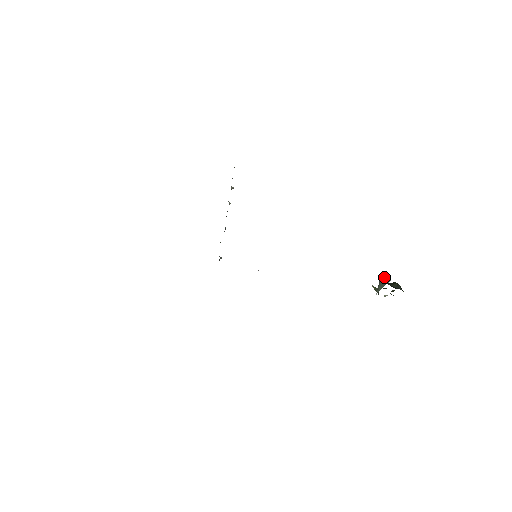
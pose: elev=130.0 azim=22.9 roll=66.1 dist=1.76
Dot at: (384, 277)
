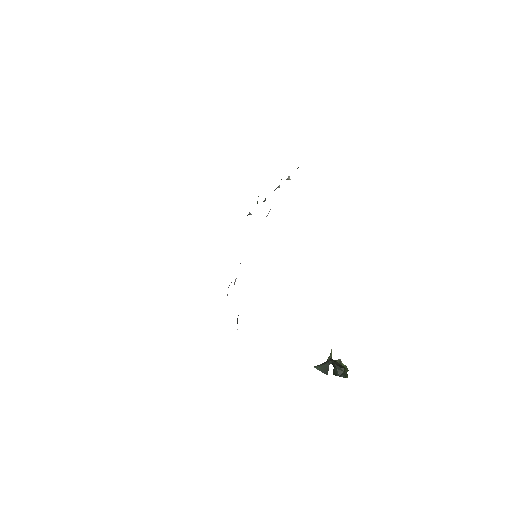
Dot at: (327, 367)
